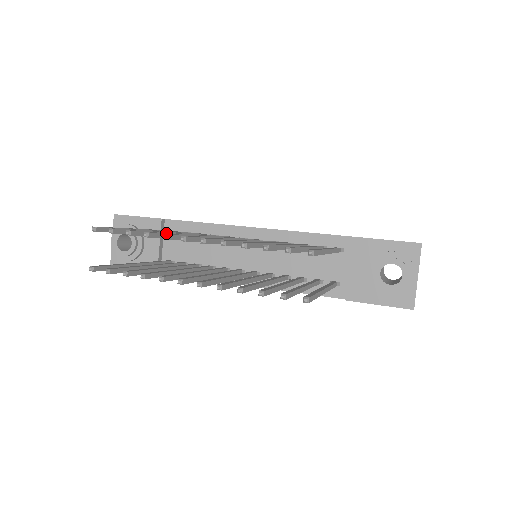
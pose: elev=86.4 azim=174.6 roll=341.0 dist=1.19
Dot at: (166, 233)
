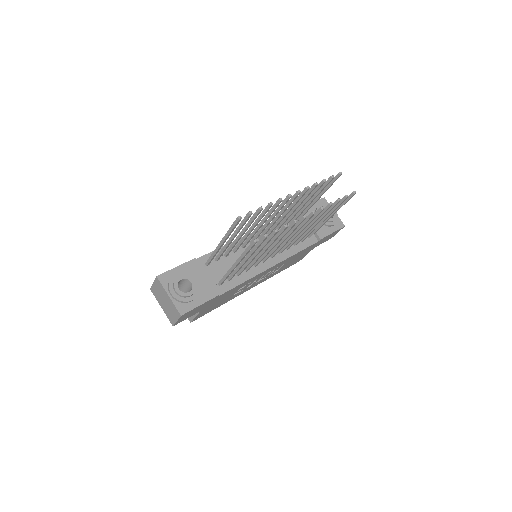
Dot at: (262, 213)
